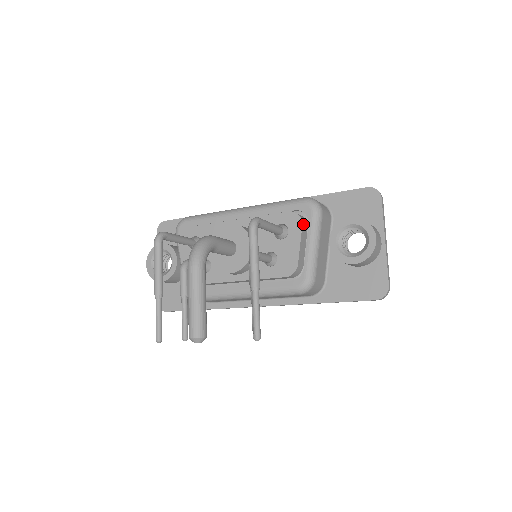
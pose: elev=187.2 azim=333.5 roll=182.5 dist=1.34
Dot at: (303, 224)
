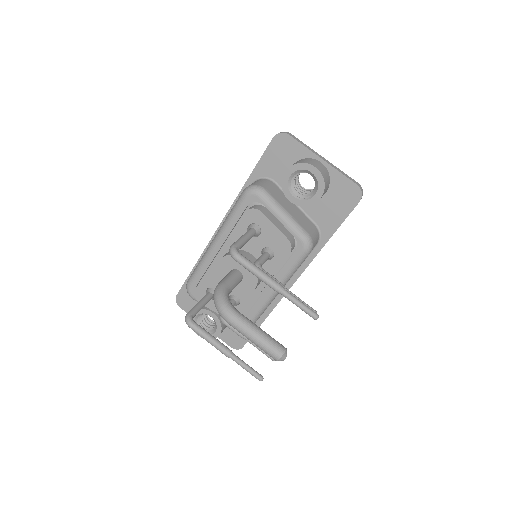
Dot at: (262, 211)
